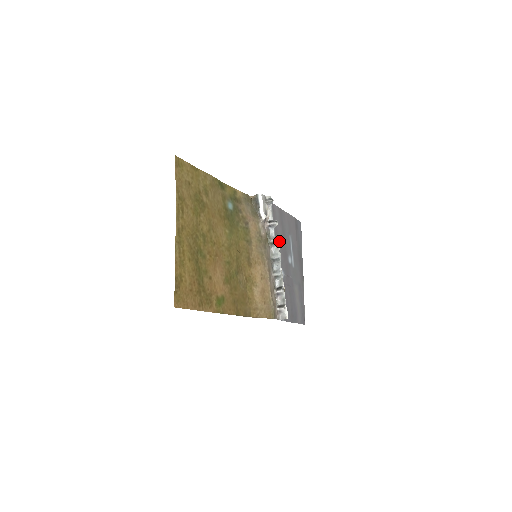
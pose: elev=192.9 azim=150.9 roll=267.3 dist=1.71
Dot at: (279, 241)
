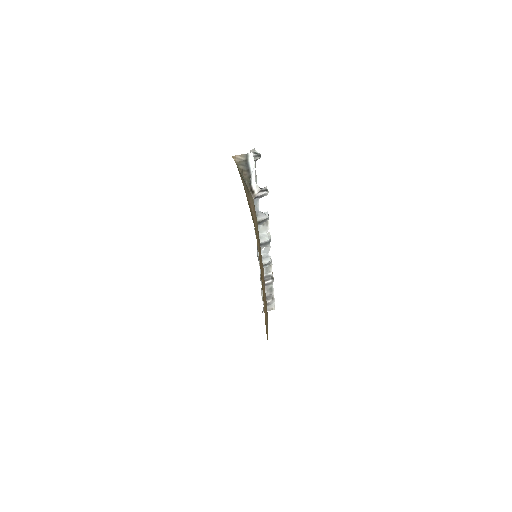
Dot at: occluded
